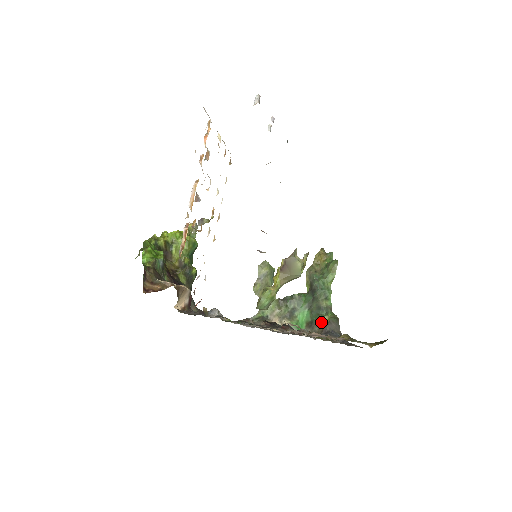
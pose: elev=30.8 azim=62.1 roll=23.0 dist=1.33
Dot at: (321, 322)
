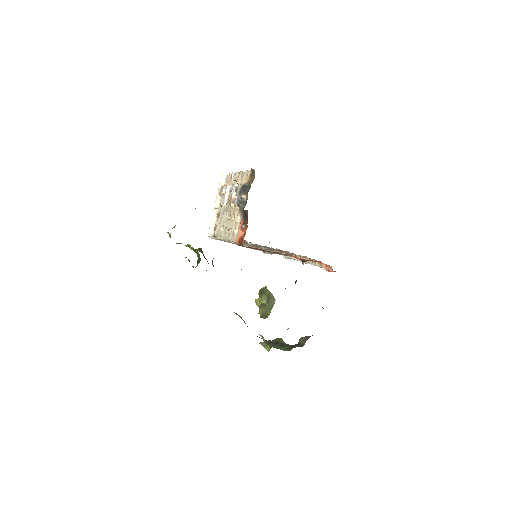
Dot at: (300, 341)
